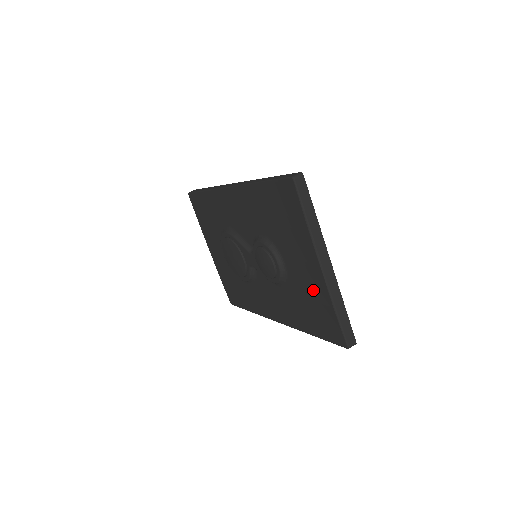
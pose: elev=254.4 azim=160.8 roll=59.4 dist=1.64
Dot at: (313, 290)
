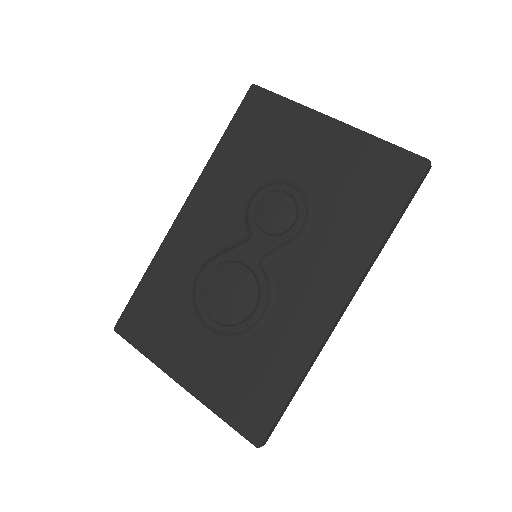
Dot at: (345, 157)
